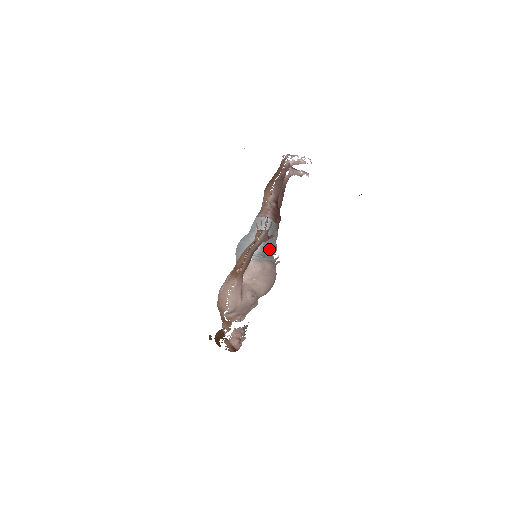
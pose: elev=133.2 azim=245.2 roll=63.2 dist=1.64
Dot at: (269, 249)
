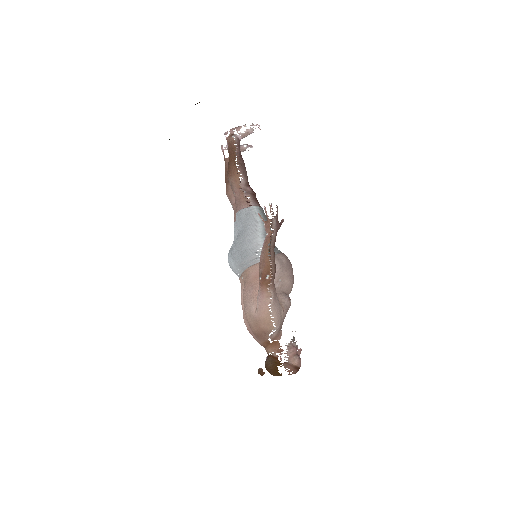
Dot at: occluded
